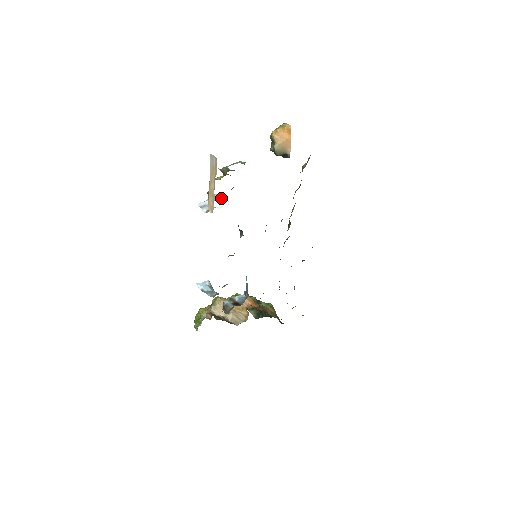
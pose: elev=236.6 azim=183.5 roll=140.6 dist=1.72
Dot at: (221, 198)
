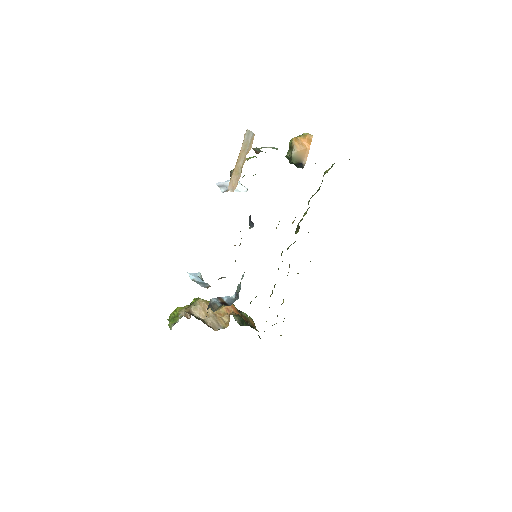
Dot at: (240, 183)
